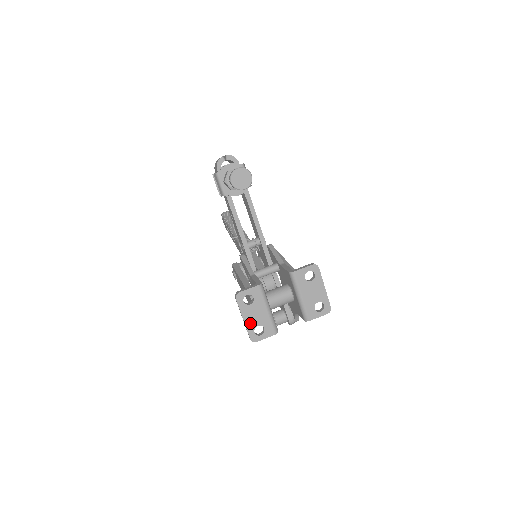
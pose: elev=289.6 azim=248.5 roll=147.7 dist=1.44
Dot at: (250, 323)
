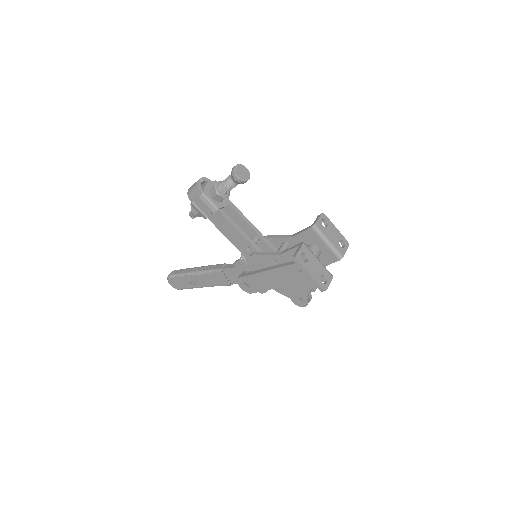
Dot at: (315, 276)
